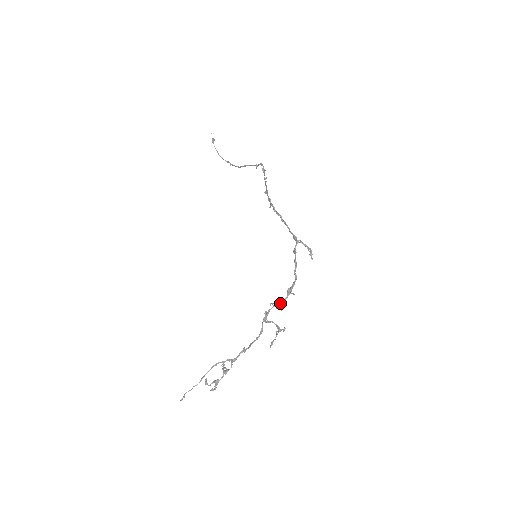
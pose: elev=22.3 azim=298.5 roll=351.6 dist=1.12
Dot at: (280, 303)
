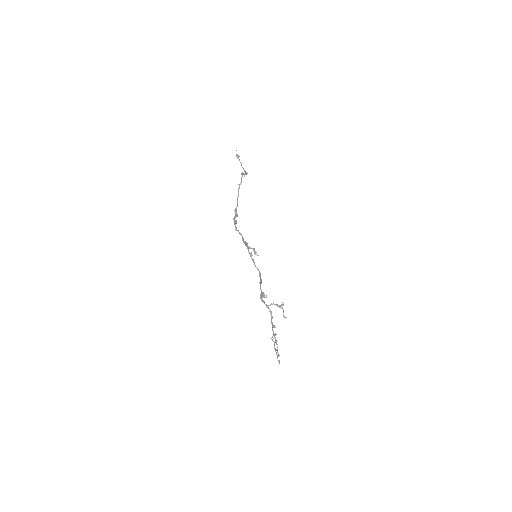
Dot at: (261, 294)
